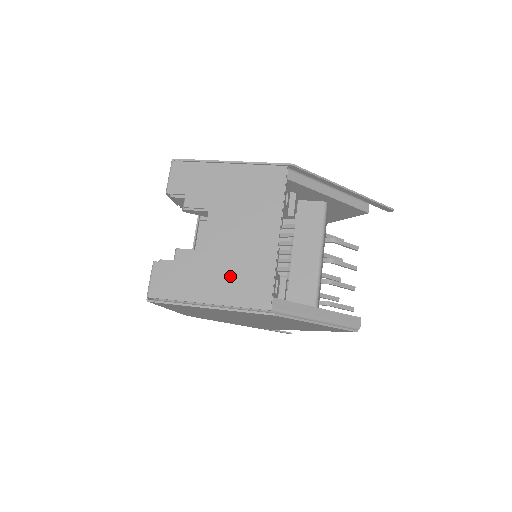
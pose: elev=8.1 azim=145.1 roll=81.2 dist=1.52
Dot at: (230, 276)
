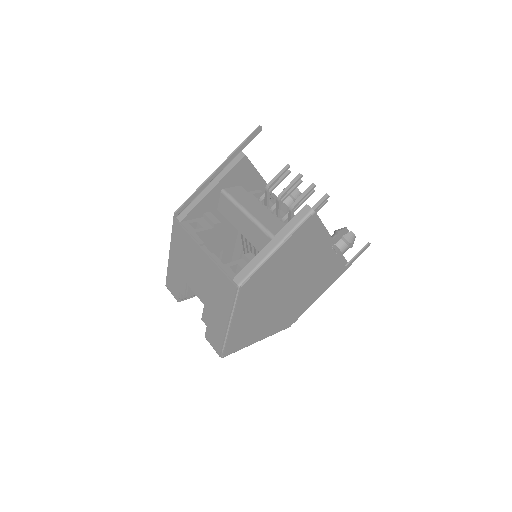
Dot at: (217, 298)
